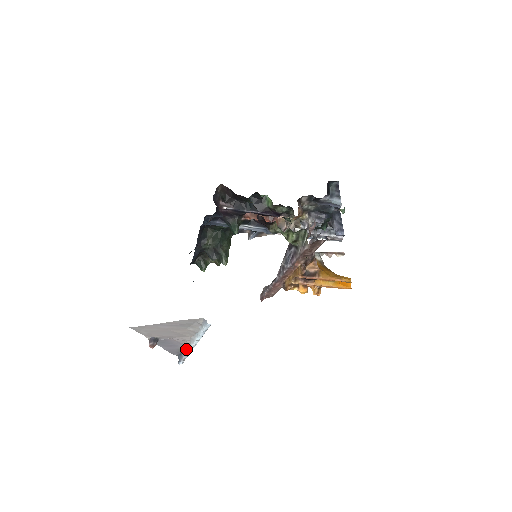
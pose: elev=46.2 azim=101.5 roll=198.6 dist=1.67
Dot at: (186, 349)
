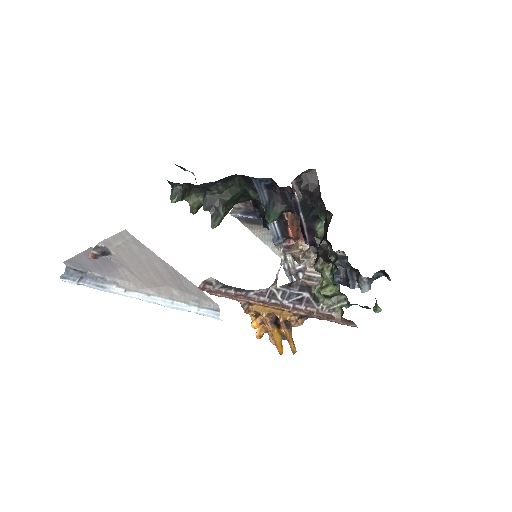
Dot at: (109, 284)
